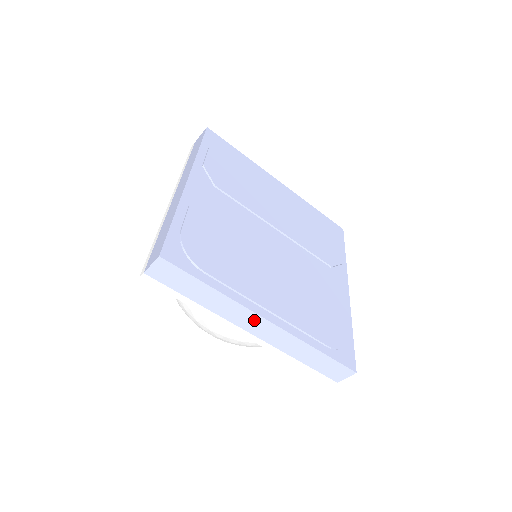
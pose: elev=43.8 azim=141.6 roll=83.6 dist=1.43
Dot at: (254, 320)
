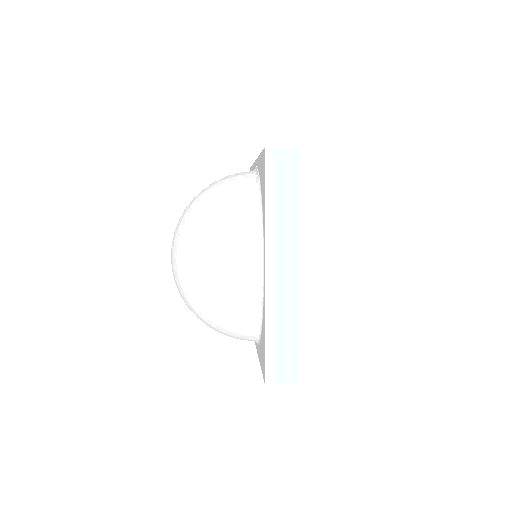
Dot at: occluded
